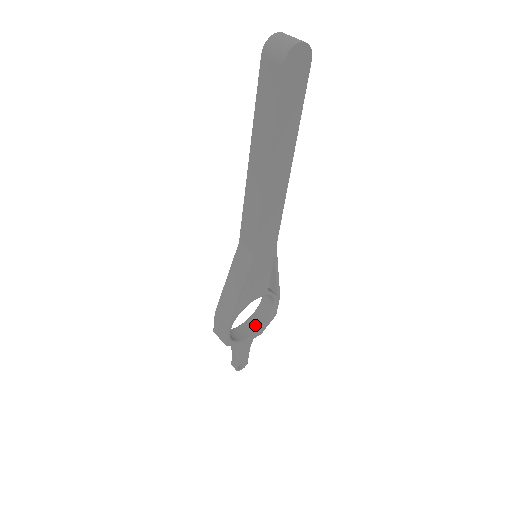
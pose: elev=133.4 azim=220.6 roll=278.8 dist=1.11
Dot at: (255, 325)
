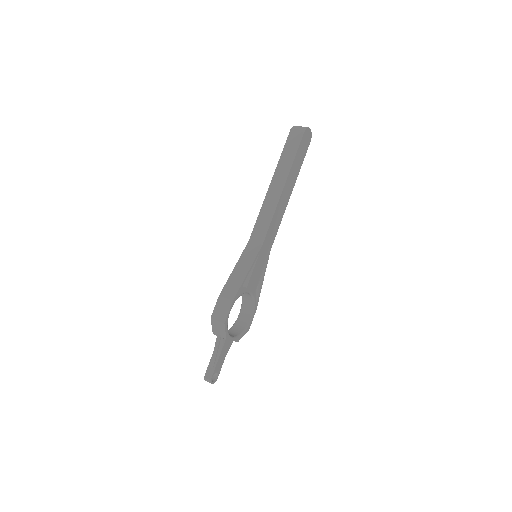
Dot at: (234, 333)
